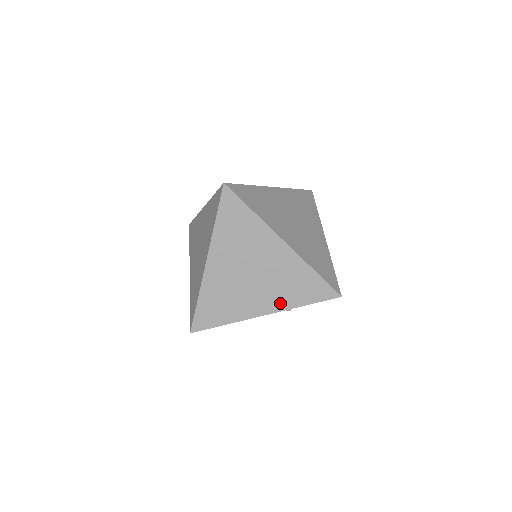
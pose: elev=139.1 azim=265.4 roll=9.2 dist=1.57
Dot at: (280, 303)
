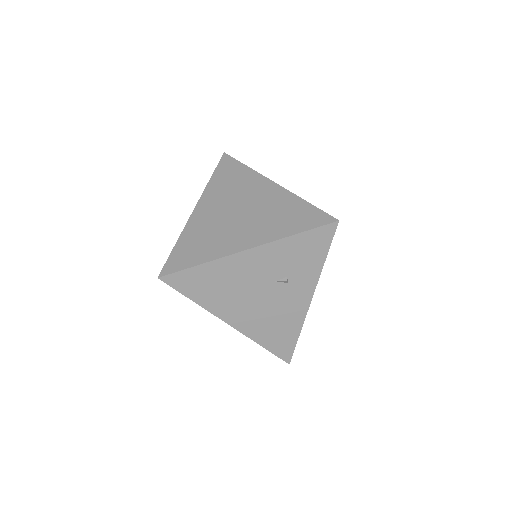
Dot at: (267, 235)
